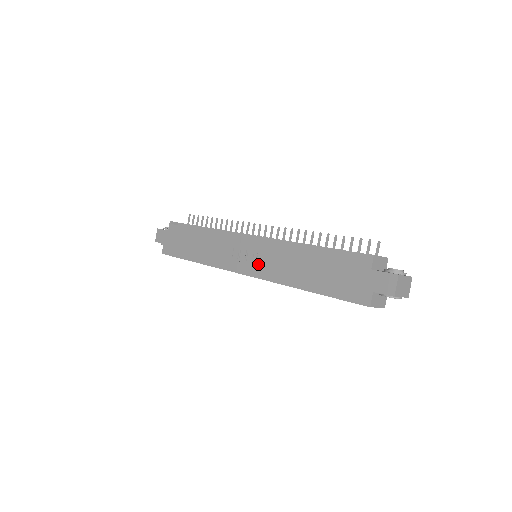
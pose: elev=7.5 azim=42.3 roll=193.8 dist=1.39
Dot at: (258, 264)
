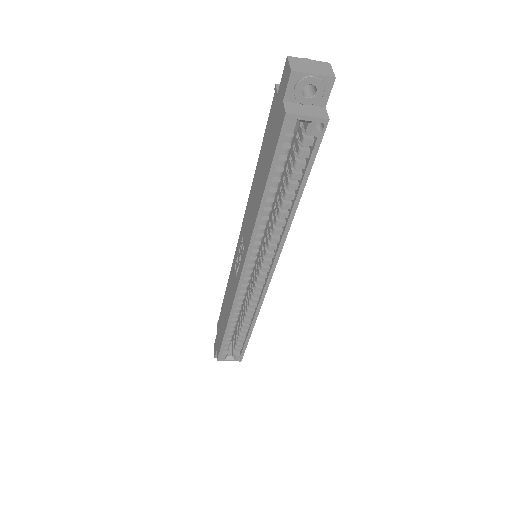
Dot at: (244, 247)
